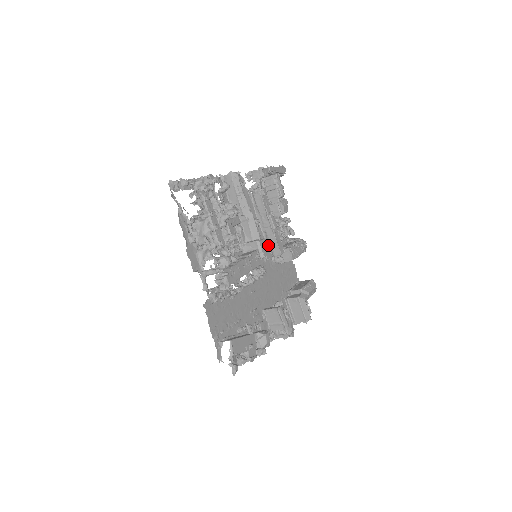
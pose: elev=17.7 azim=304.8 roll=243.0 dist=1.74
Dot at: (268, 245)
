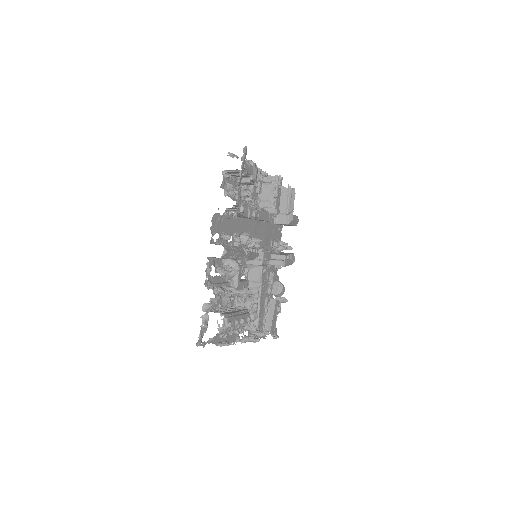
Dot at: occluded
